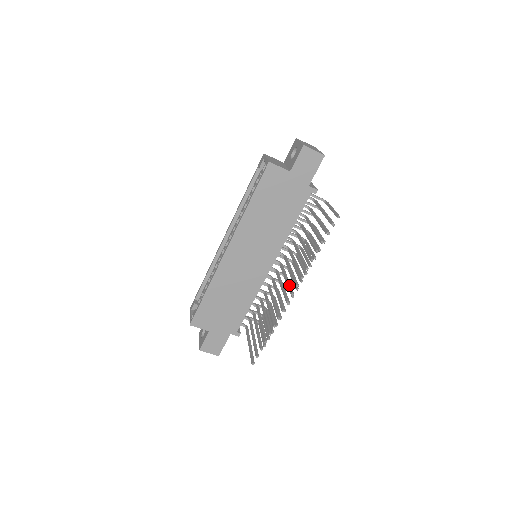
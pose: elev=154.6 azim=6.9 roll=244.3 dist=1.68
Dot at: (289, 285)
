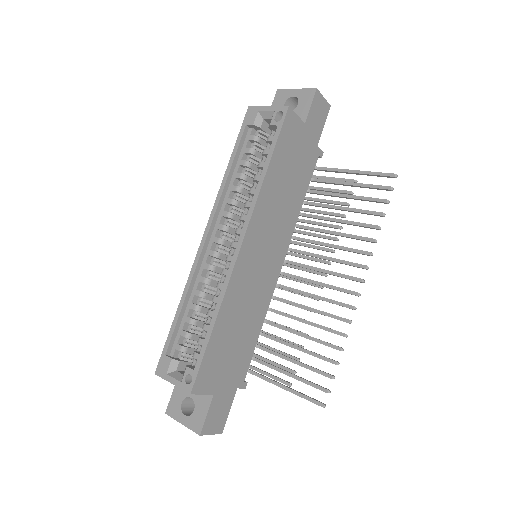
Dot at: (343, 274)
